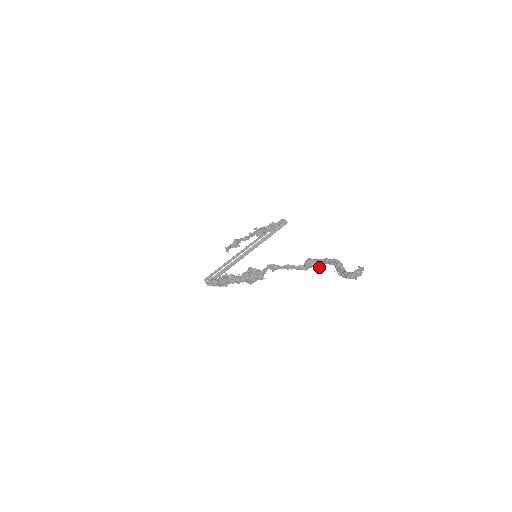
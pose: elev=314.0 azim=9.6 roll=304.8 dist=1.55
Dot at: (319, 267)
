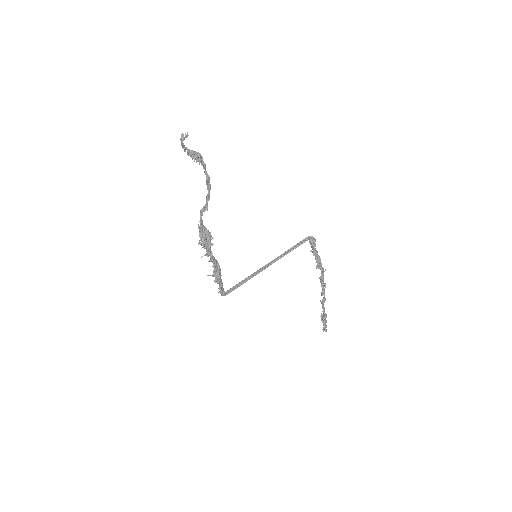
Dot at: (208, 179)
